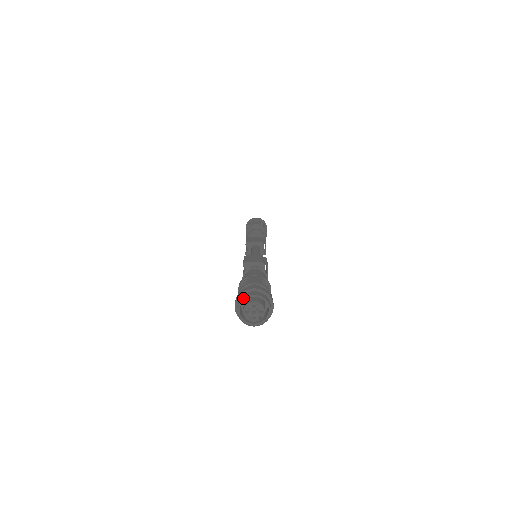
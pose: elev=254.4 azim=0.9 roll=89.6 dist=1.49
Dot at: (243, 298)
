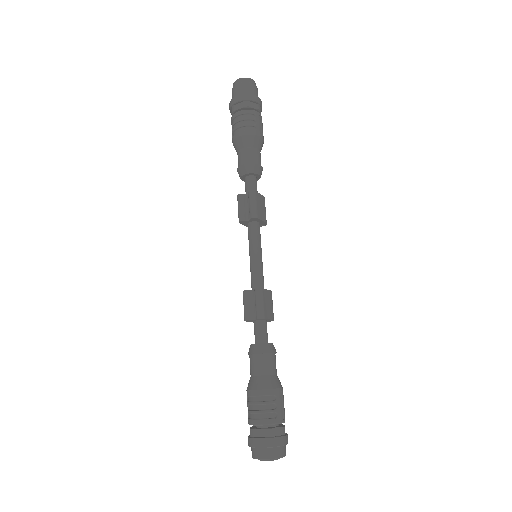
Dot at: (276, 458)
